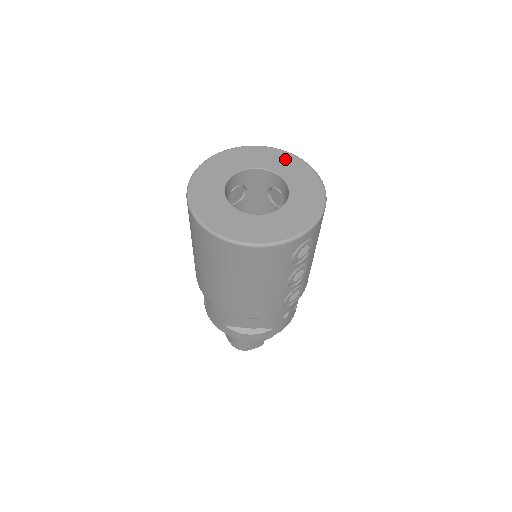
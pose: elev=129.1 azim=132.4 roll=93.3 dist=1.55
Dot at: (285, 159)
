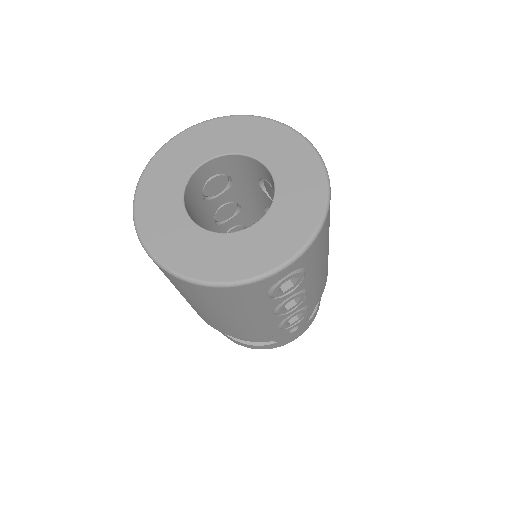
Dot at: (281, 139)
